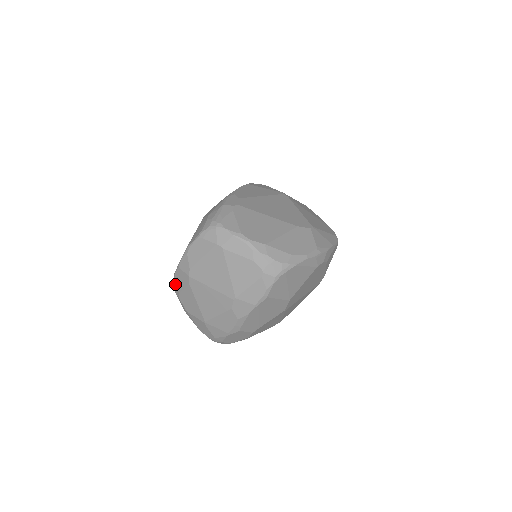
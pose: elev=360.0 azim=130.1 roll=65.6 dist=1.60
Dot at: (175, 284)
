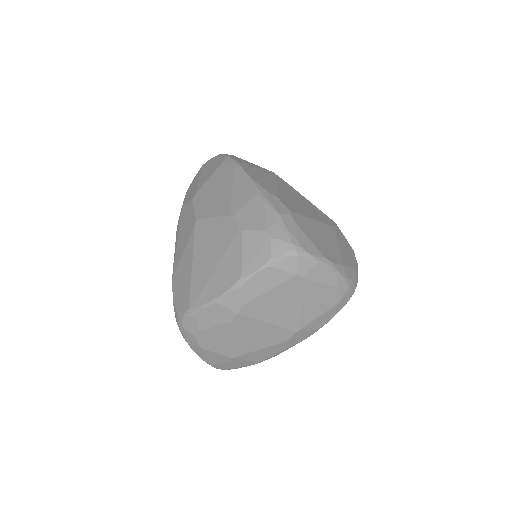
Dot at: (194, 320)
